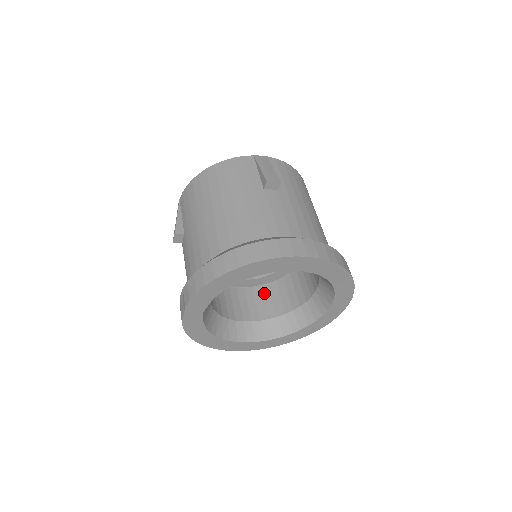
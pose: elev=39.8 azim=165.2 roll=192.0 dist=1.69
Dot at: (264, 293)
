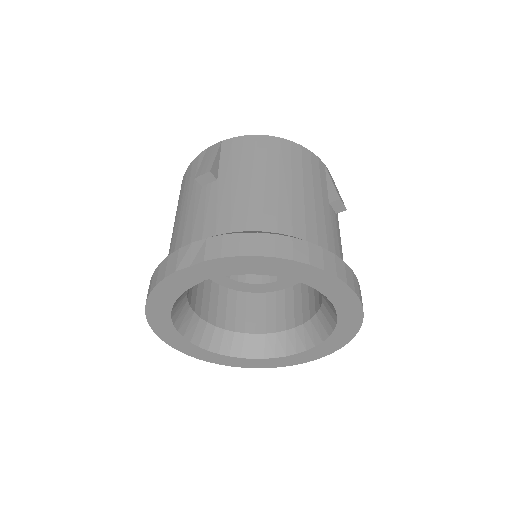
Dot at: (220, 295)
